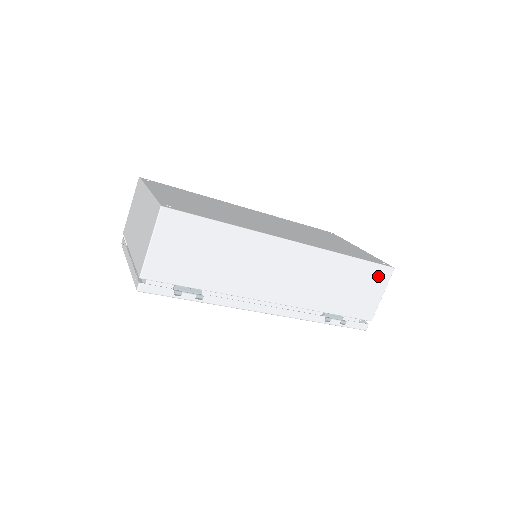
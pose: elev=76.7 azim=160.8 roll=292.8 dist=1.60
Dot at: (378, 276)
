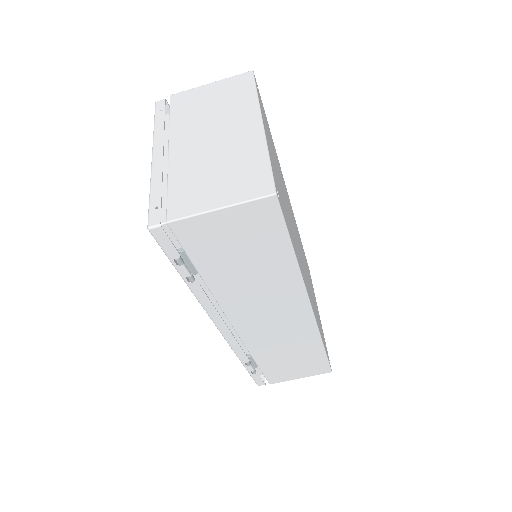
Dot at: (317, 368)
